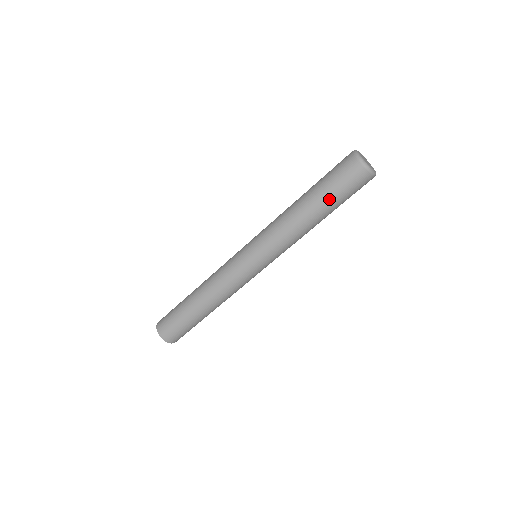
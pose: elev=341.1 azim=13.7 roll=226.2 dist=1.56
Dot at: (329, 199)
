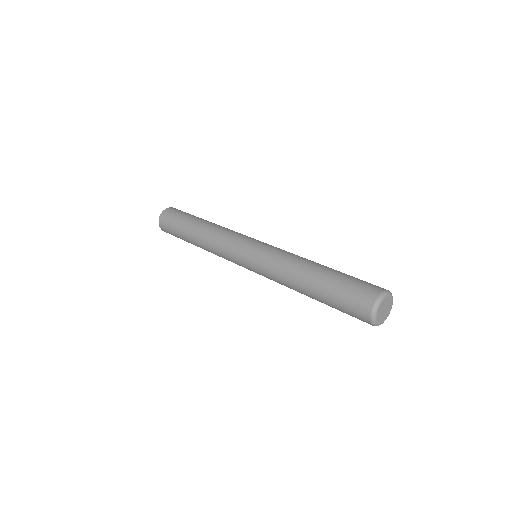
Dot at: (327, 303)
